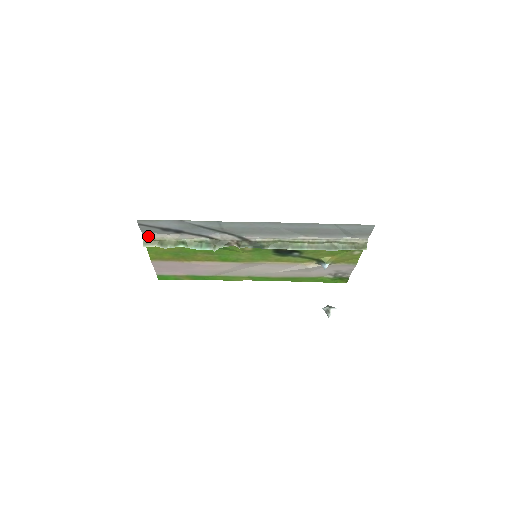
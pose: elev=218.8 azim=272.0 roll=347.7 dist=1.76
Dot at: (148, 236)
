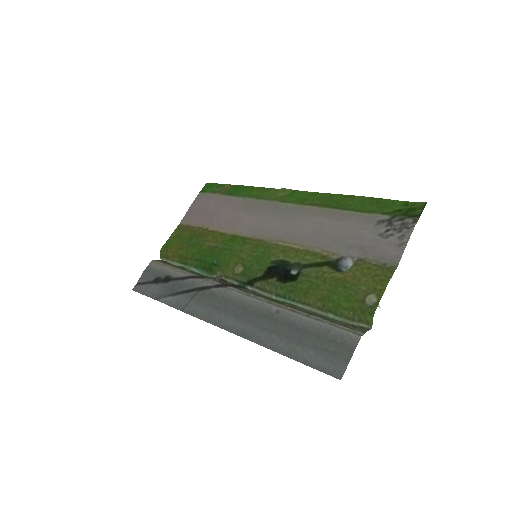
Dot at: (153, 264)
